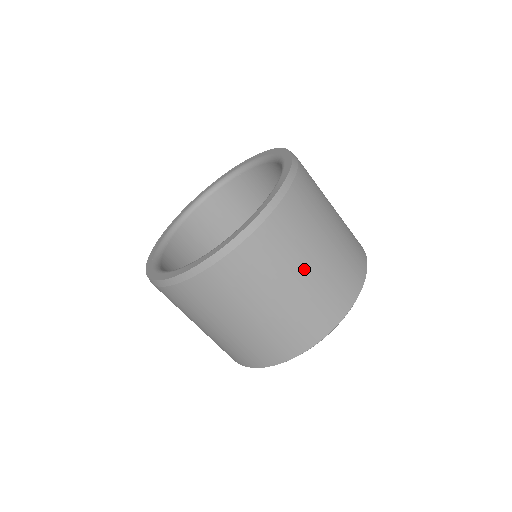
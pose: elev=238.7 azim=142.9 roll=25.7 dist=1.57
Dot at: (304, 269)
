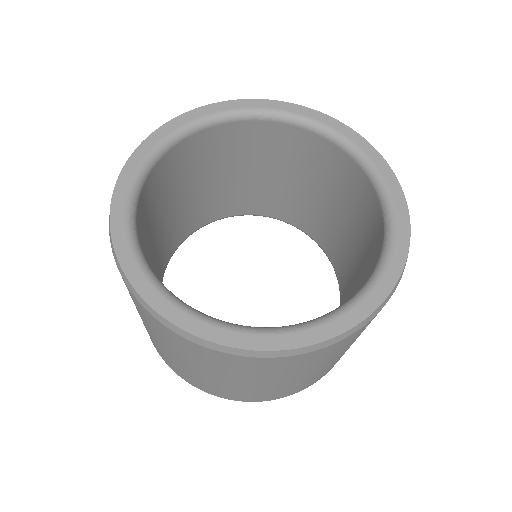
Dot at: (273, 381)
